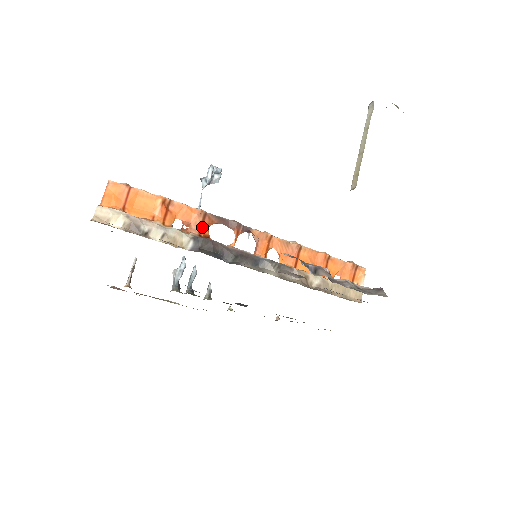
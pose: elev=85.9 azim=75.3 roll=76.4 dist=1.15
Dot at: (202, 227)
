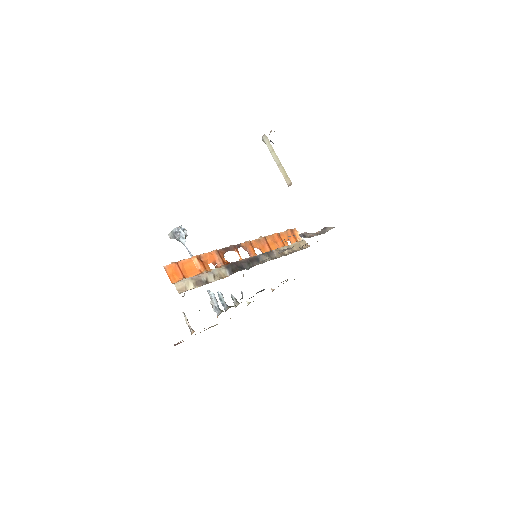
Dot at: (222, 259)
